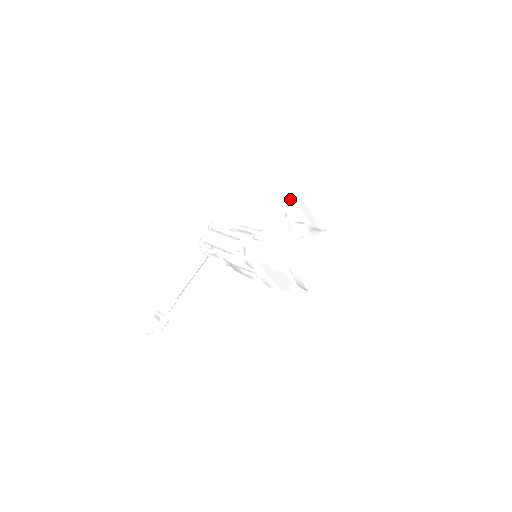
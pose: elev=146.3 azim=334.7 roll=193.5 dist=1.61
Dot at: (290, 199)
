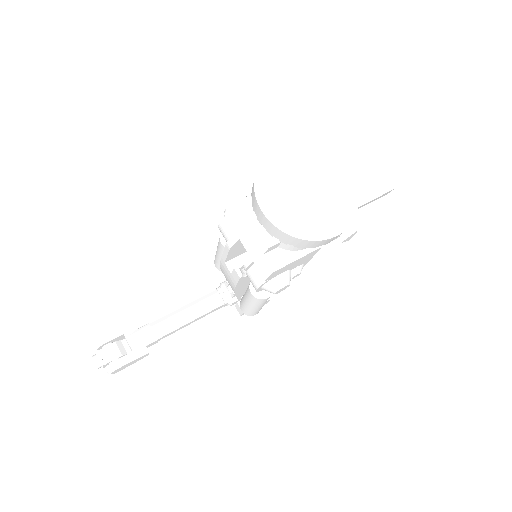
Dot at: occluded
